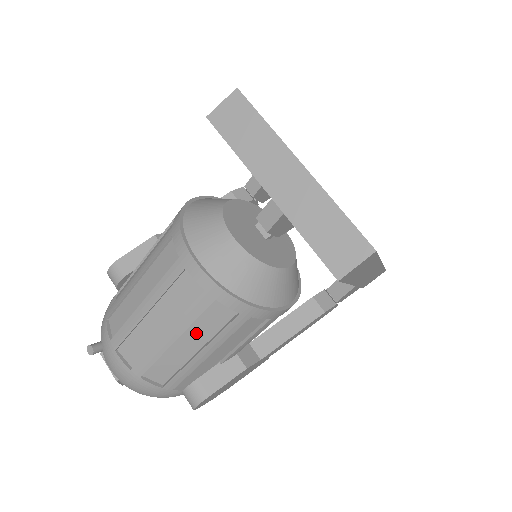
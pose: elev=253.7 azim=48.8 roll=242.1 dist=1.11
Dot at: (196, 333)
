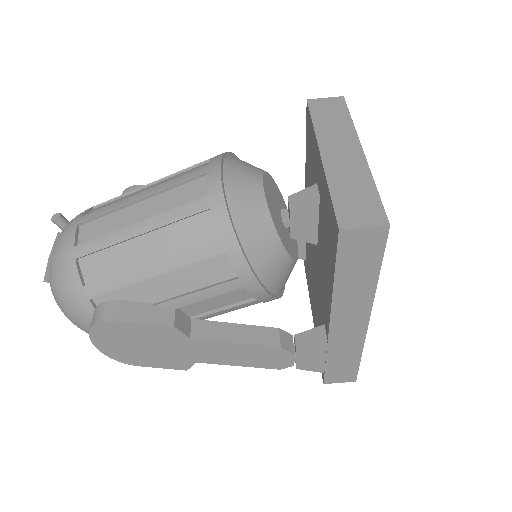
Dot at: (165, 239)
